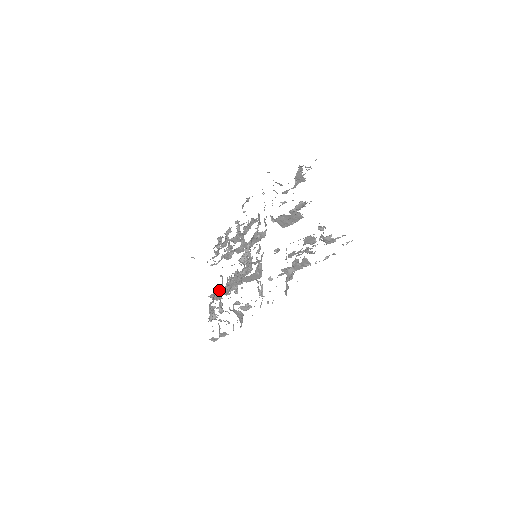
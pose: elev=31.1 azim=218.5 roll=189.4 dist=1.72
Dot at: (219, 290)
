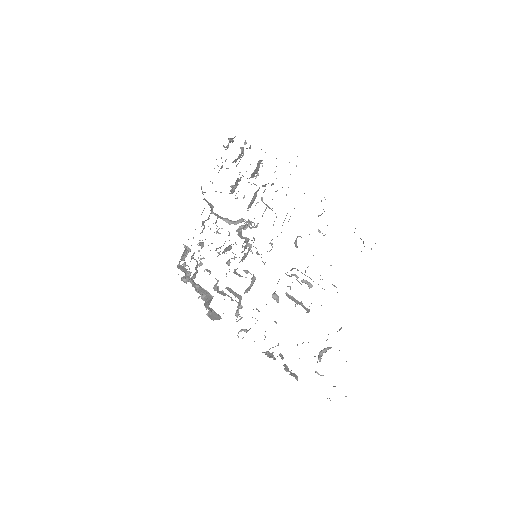
Dot at: occluded
